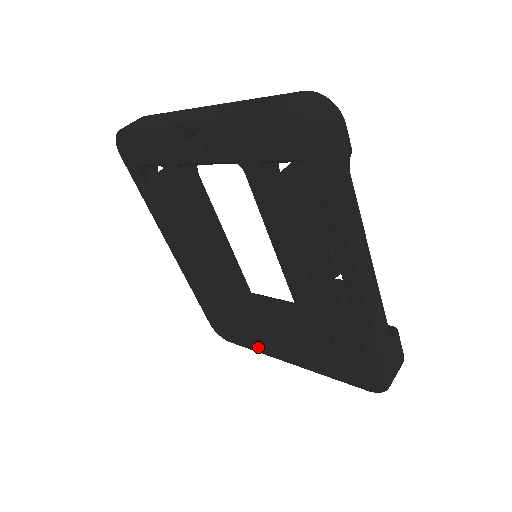
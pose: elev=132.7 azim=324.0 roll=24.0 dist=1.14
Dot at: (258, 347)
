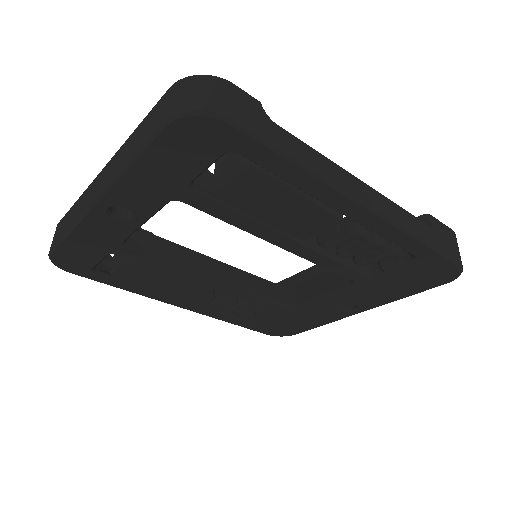
Dot at: (322, 321)
